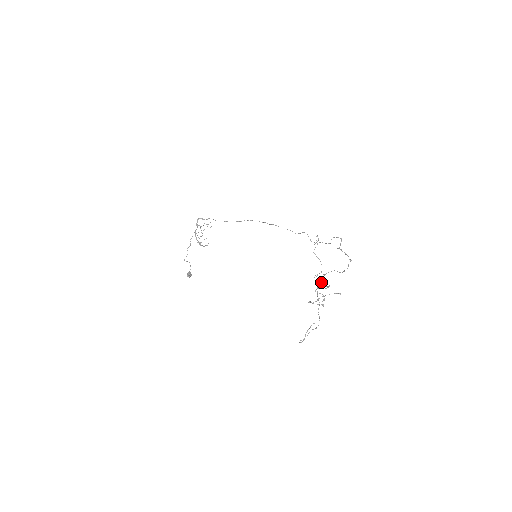
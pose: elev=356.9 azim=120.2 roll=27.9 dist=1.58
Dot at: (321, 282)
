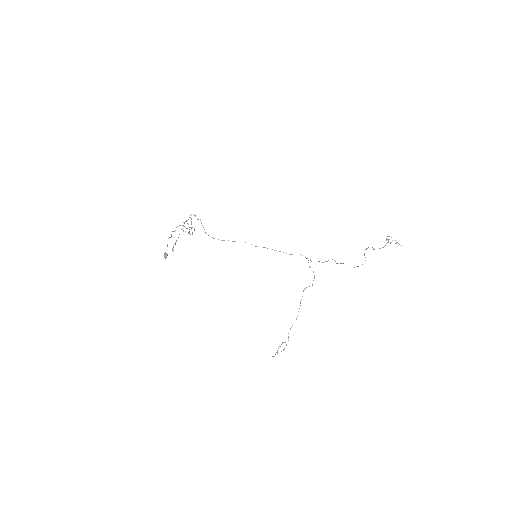
Dot at: occluded
